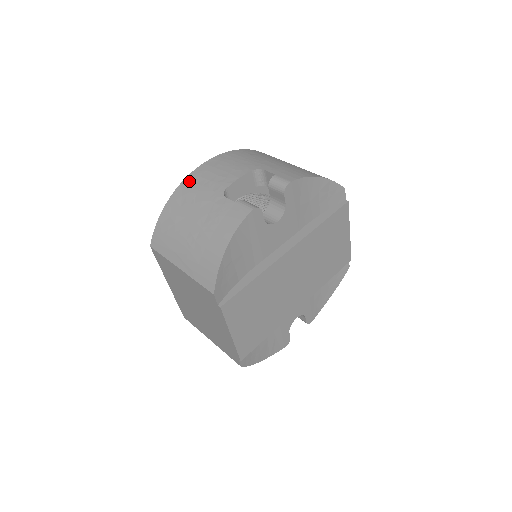
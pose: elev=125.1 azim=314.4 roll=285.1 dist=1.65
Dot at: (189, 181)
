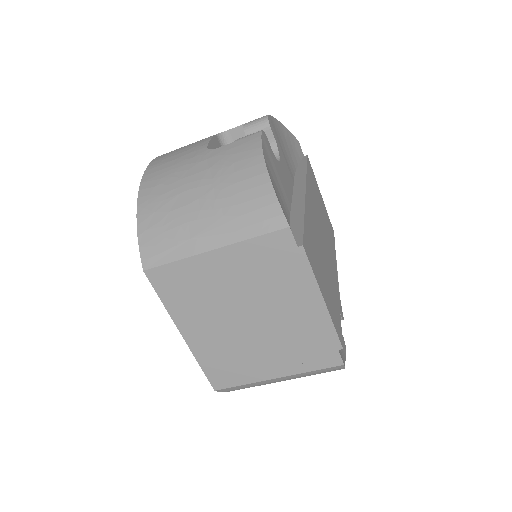
Dot at: (150, 174)
